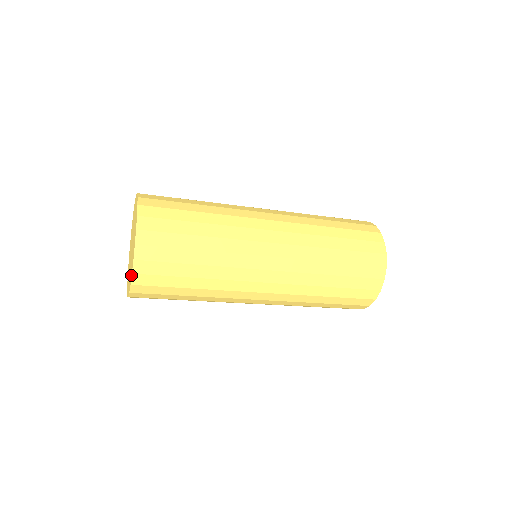
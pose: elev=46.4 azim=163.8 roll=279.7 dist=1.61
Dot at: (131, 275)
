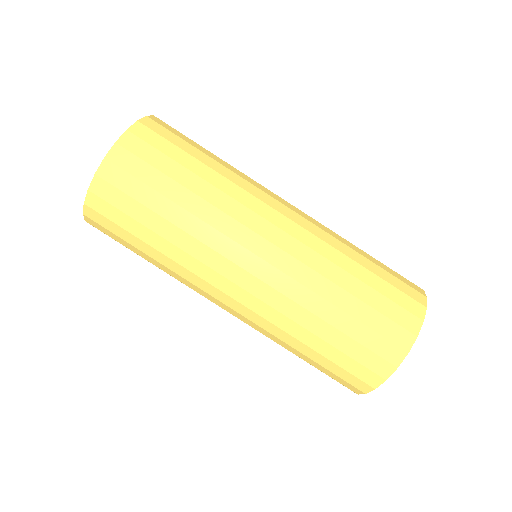
Dot at: occluded
